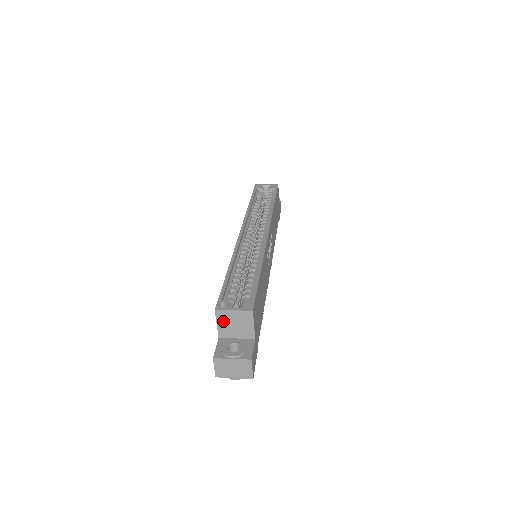
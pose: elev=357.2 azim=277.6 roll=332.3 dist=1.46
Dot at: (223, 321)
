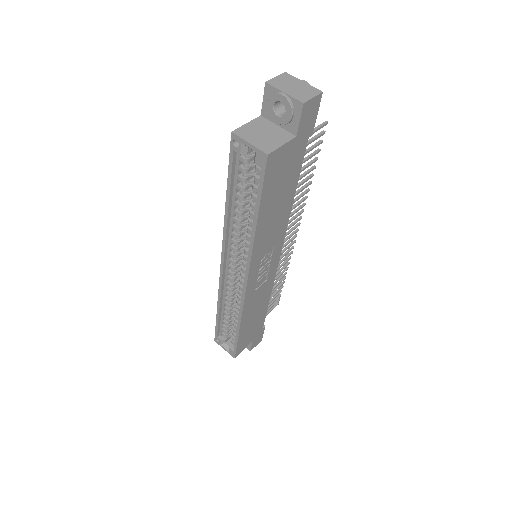
Dot at: occluded
